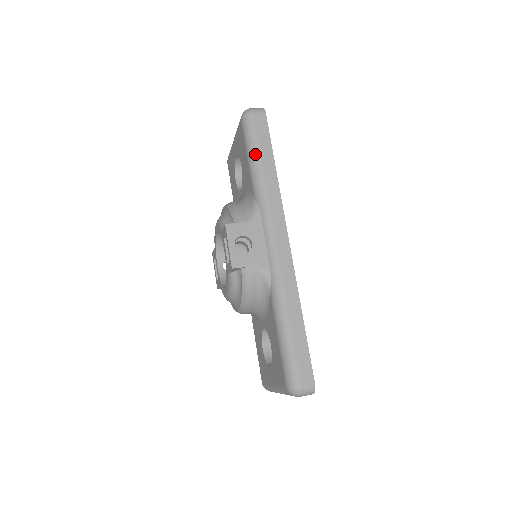
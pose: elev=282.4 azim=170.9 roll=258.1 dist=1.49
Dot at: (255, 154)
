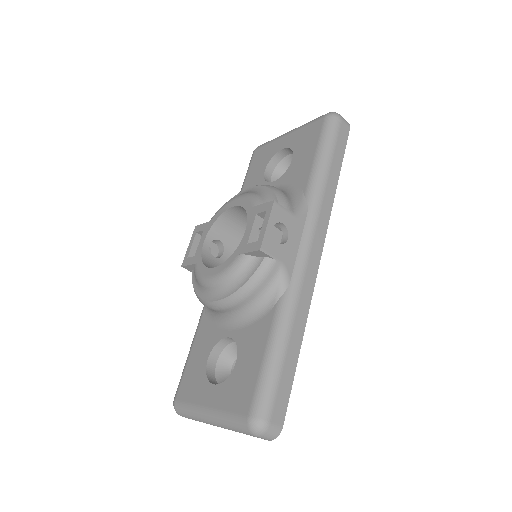
Dot at: (327, 156)
